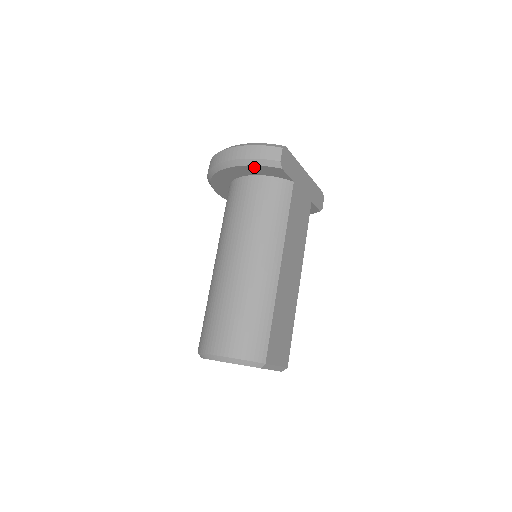
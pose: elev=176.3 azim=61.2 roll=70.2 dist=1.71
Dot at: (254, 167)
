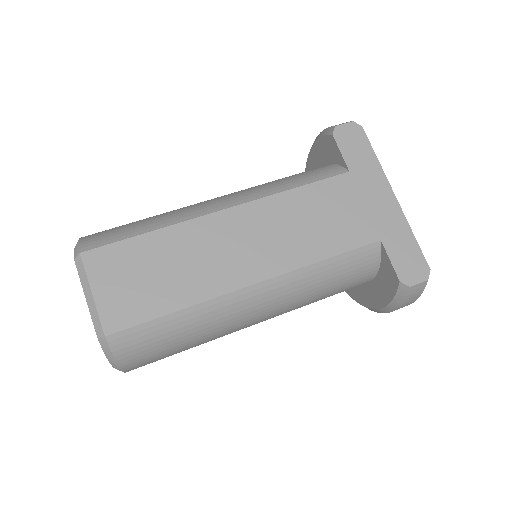
Dot at: (318, 146)
